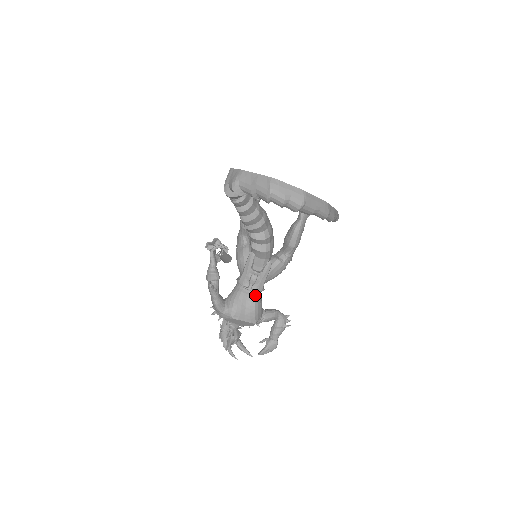
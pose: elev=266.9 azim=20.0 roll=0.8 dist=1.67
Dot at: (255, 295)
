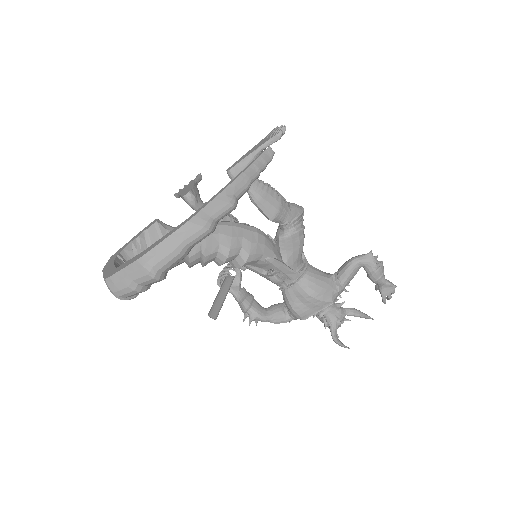
Dot at: (300, 284)
